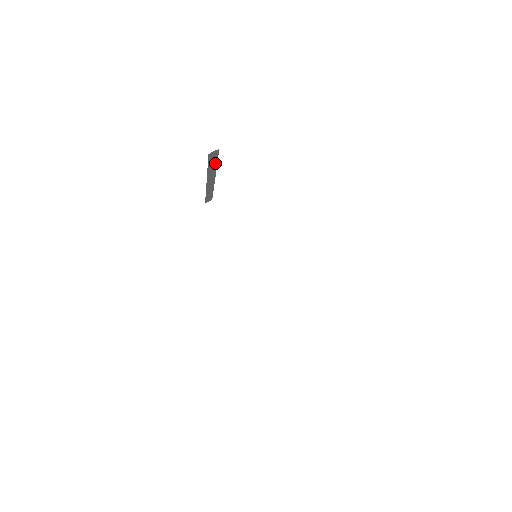
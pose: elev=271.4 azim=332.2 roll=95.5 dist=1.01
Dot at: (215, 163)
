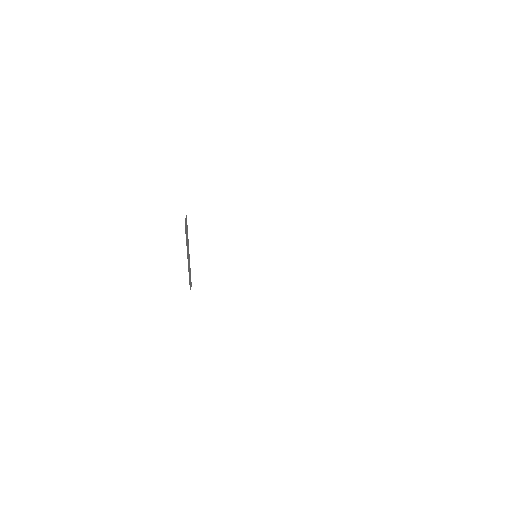
Dot at: (187, 233)
